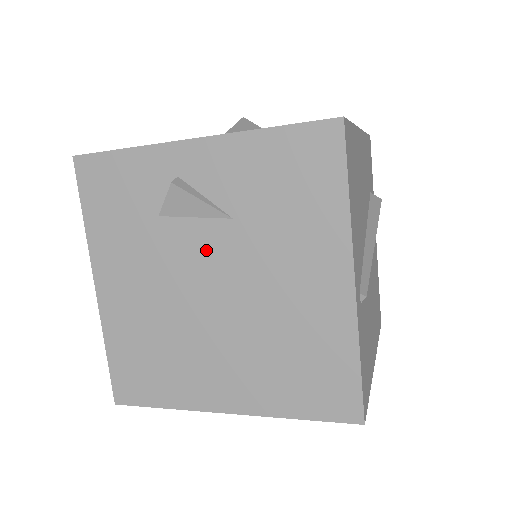
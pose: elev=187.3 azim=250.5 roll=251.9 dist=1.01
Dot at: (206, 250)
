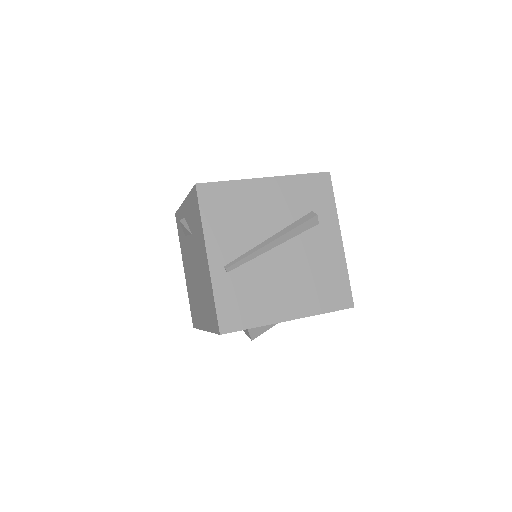
Dot at: (191, 250)
